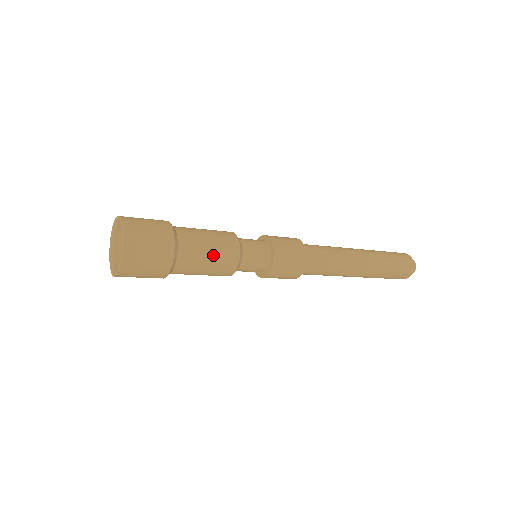
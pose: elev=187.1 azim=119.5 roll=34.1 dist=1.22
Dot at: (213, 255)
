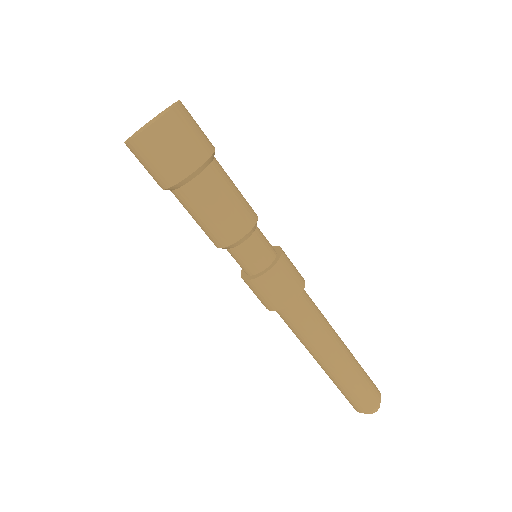
Dot at: (231, 204)
